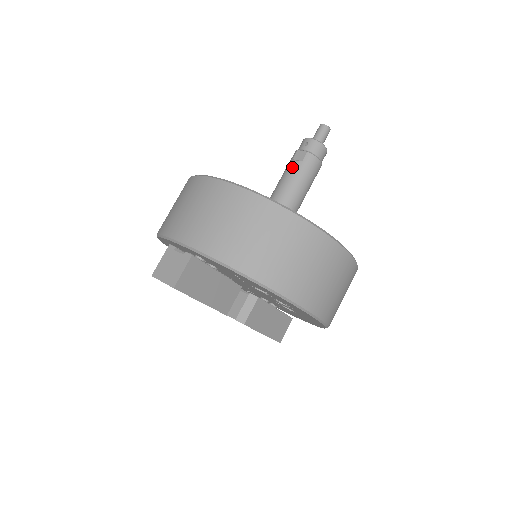
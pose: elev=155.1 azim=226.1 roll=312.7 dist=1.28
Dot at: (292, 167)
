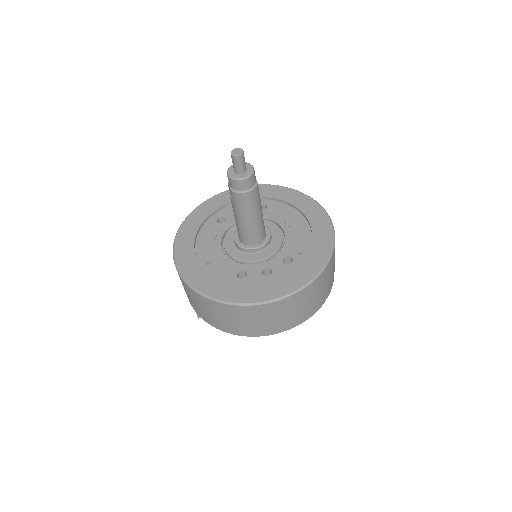
Dot at: (231, 202)
